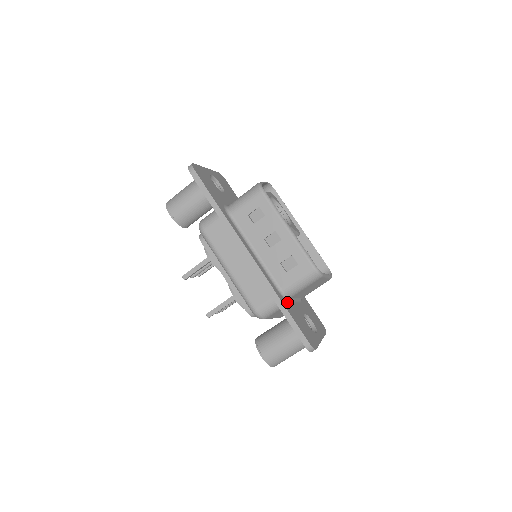
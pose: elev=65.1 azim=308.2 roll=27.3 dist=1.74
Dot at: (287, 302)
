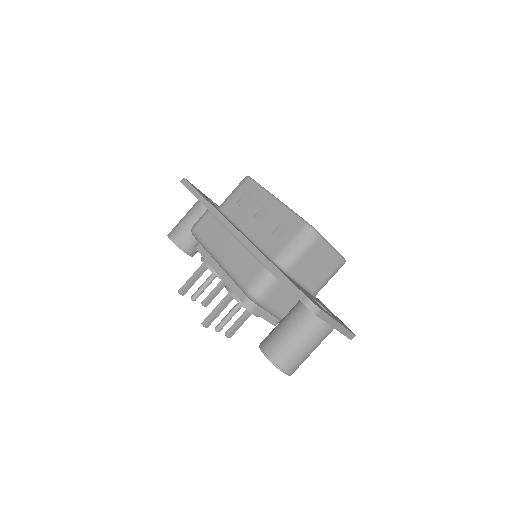
Dot at: (283, 272)
